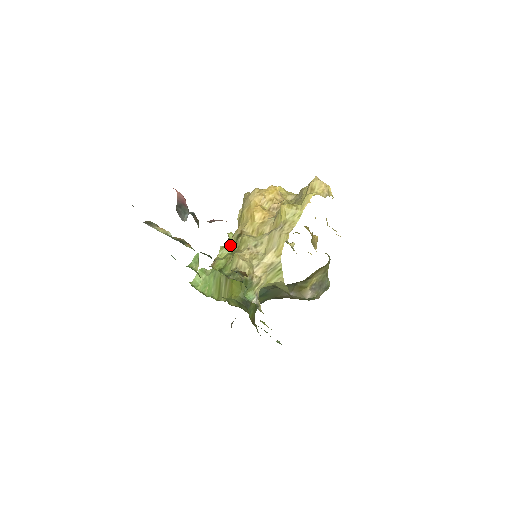
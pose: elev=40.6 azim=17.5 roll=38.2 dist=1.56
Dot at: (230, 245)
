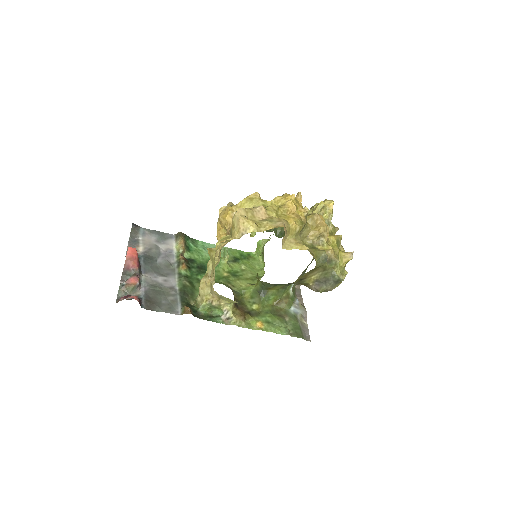
Dot at: occluded
